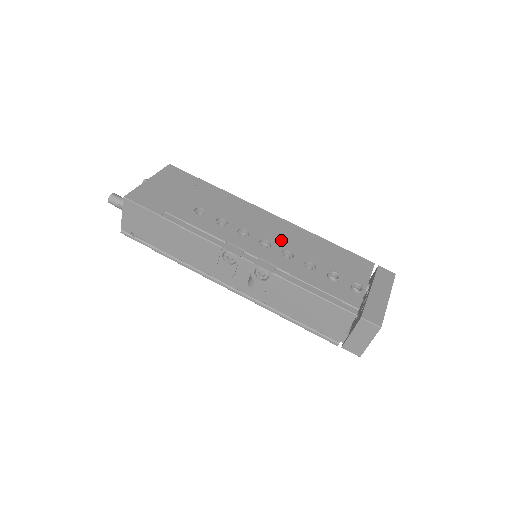
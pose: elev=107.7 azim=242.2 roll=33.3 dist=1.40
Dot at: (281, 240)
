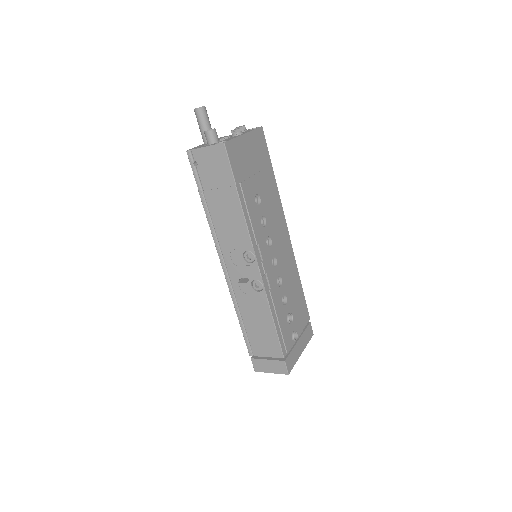
Dot at: (282, 265)
